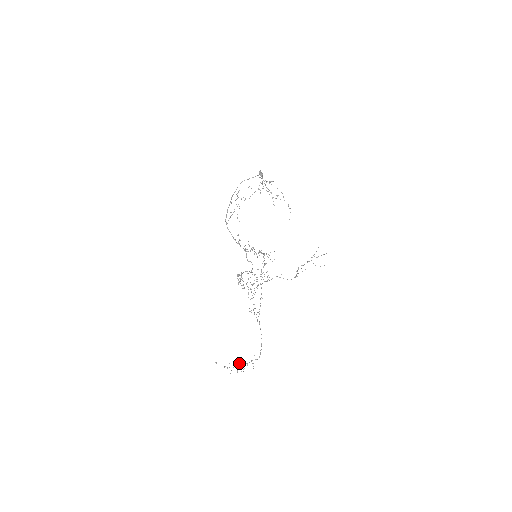
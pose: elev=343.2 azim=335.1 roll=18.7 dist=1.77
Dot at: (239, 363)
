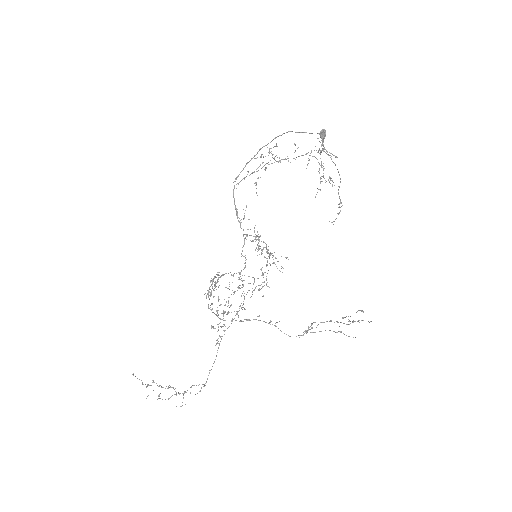
Dot at: occluded
